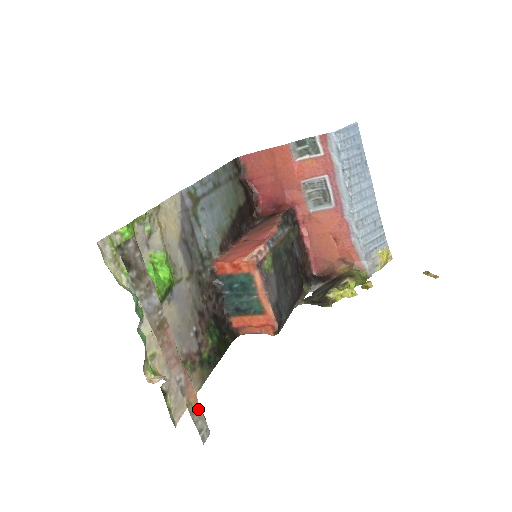
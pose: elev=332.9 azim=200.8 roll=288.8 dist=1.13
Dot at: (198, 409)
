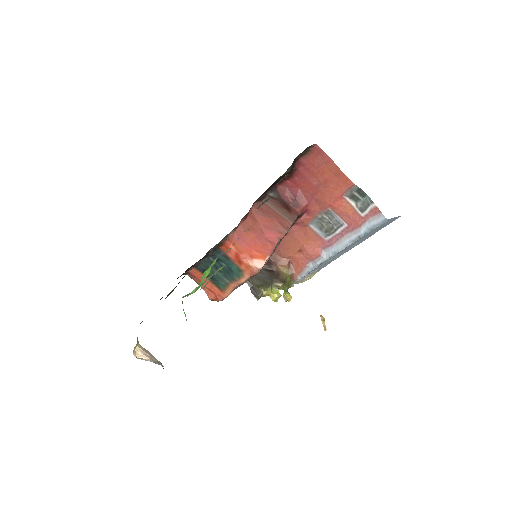
Dot at: occluded
